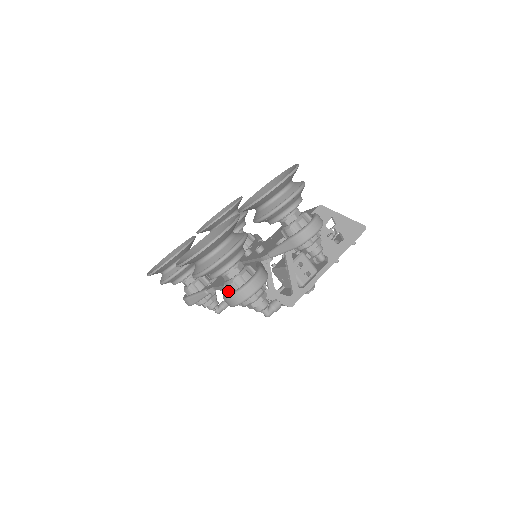
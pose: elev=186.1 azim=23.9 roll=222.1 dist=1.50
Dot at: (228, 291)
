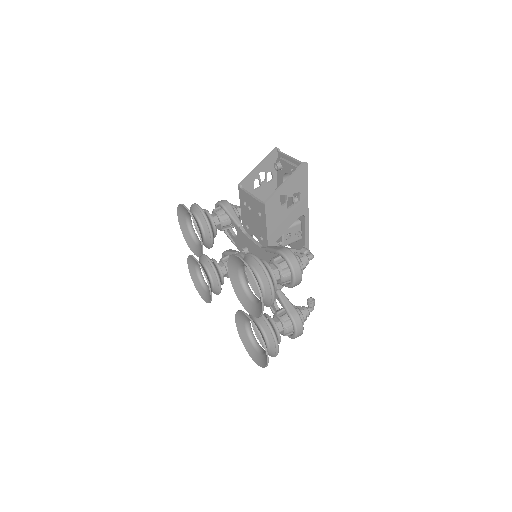
Dot at: occluded
